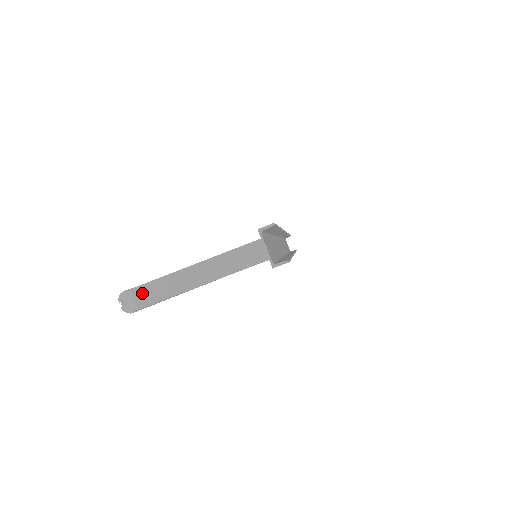
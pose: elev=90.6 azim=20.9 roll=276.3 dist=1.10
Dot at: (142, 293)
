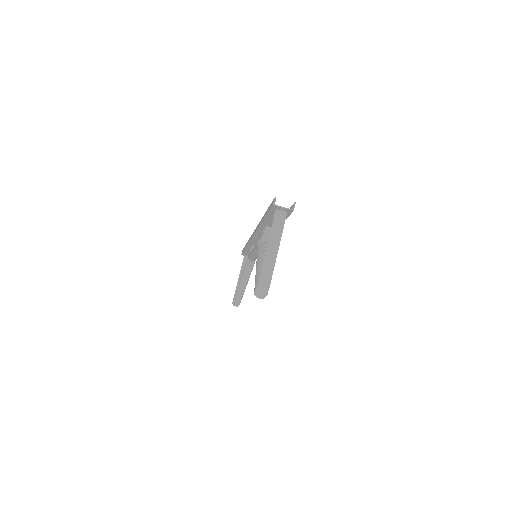
Dot at: (263, 279)
